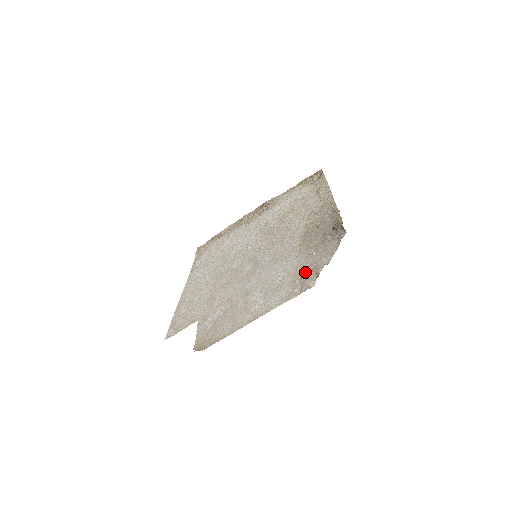
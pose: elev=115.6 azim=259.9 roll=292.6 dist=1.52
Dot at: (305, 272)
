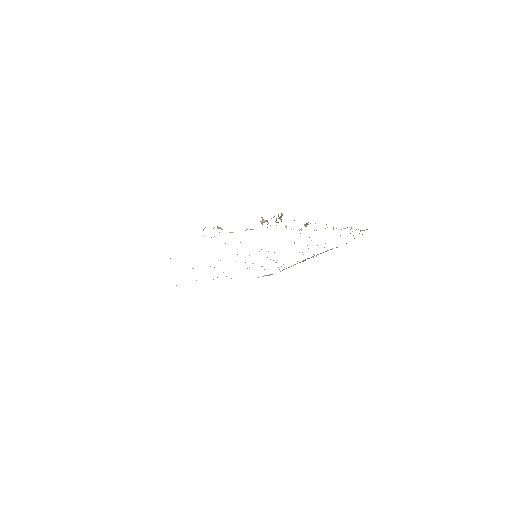
Dot at: occluded
